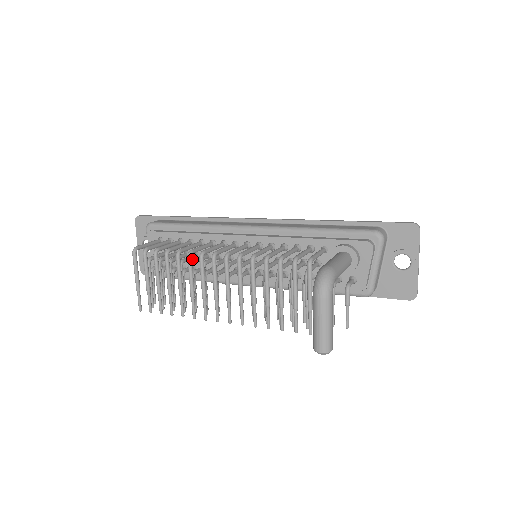
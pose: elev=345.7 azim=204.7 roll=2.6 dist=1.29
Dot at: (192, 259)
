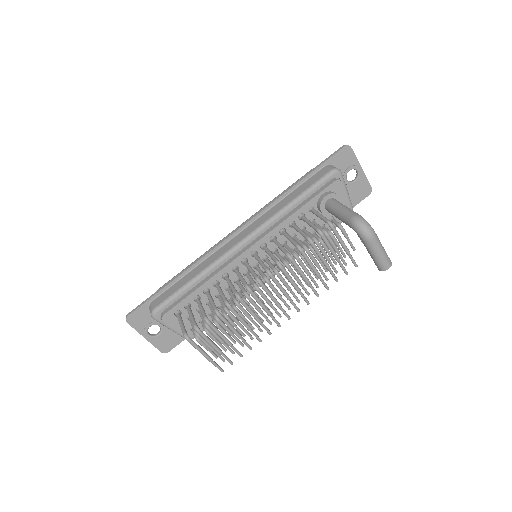
Dot at: (216, 302)
